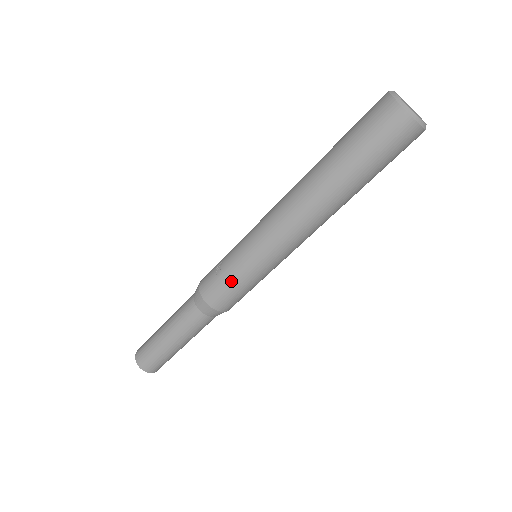
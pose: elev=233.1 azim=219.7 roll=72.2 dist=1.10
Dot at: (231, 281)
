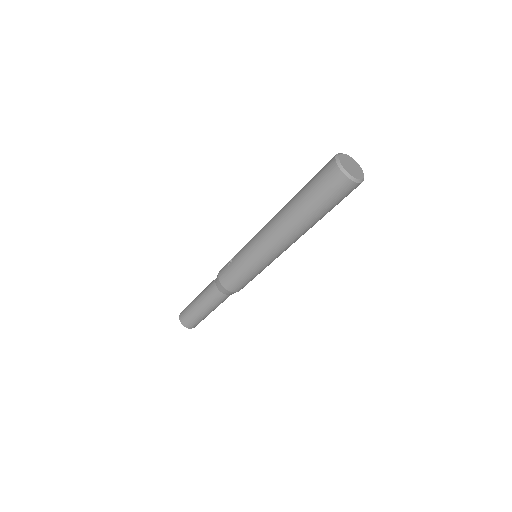
Dot at: (237, 272)
